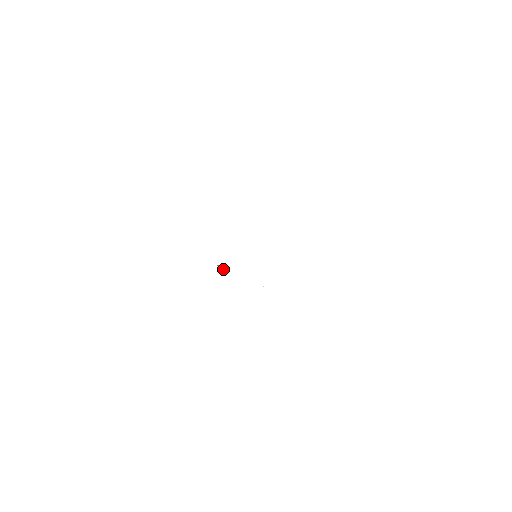
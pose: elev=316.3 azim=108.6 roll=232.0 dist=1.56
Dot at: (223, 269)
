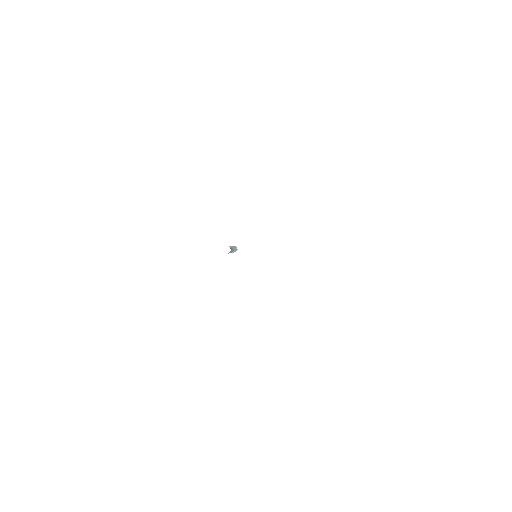
Dot at: (235, 250)
